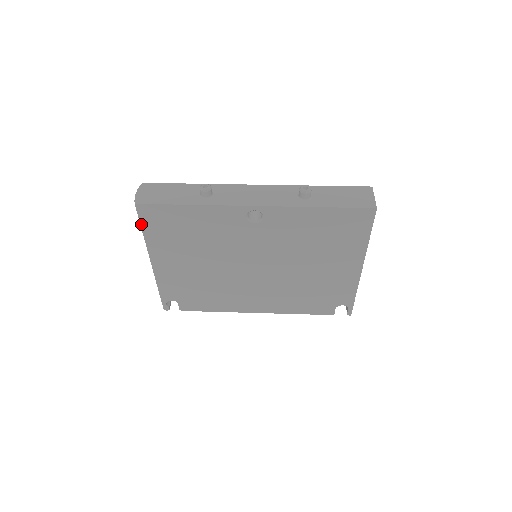
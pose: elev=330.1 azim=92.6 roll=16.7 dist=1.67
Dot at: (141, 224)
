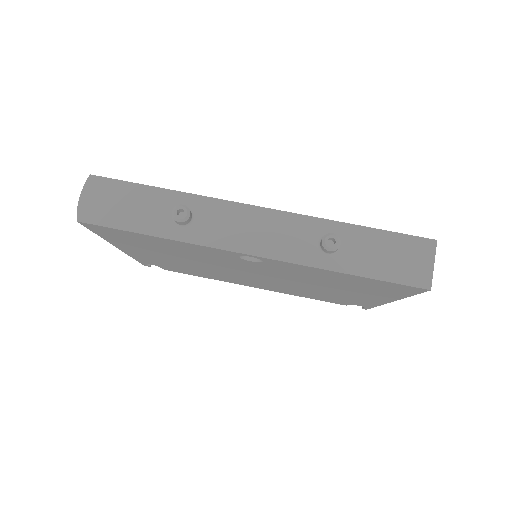
Dot at: (93, 231)
